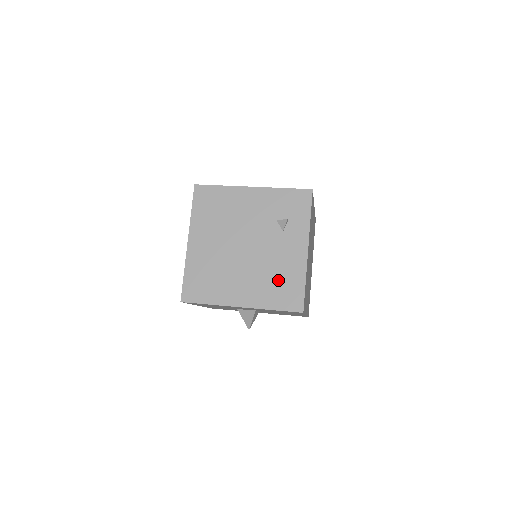
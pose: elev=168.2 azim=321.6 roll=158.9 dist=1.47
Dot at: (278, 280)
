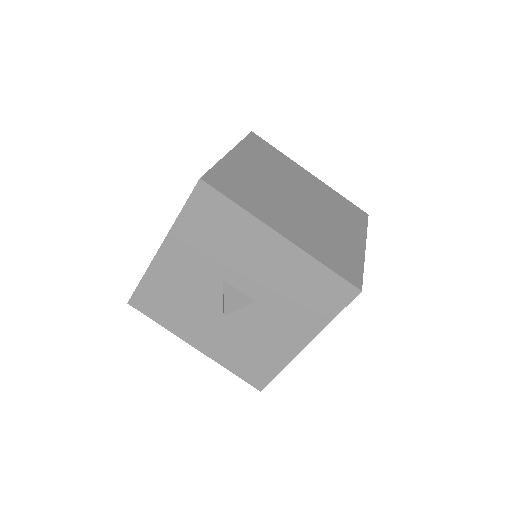
Dot at: occluded
